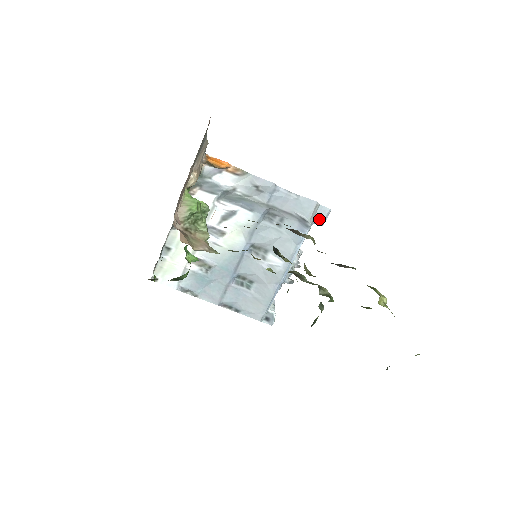
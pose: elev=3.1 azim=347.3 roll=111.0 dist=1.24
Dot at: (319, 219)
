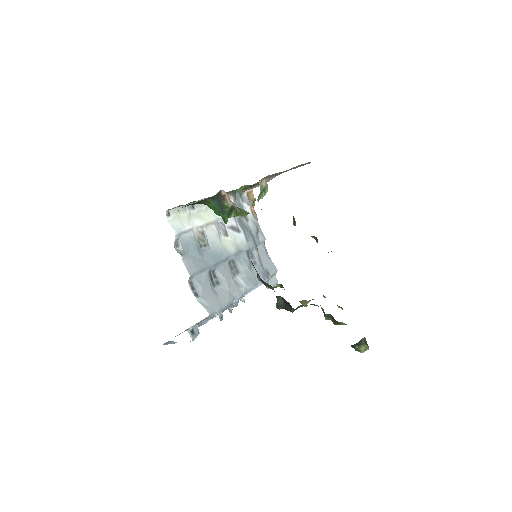
Dot at: (271, 282)
